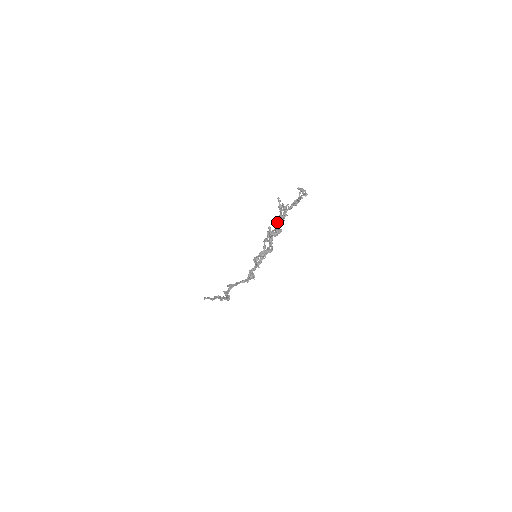
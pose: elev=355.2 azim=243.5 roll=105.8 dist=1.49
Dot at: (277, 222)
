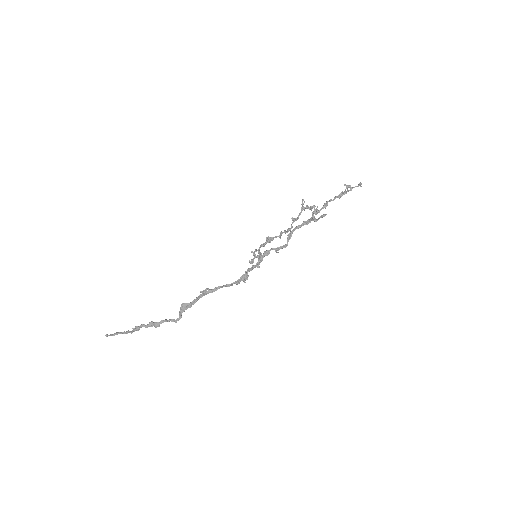
Dot at: (313, 212)
